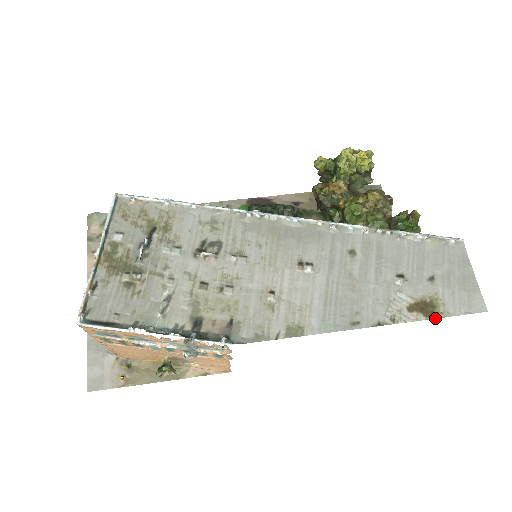
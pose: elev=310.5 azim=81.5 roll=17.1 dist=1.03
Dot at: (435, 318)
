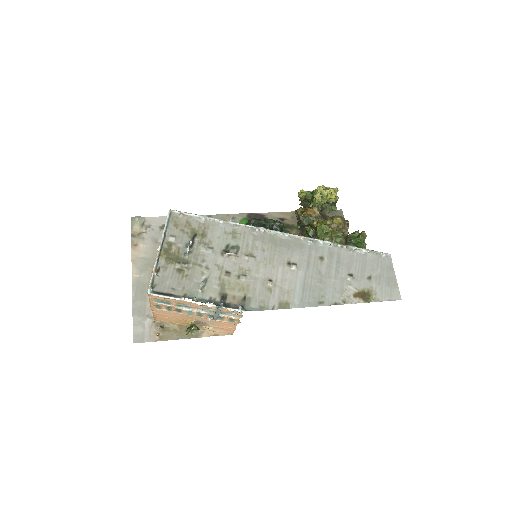
Dot at: occluded
